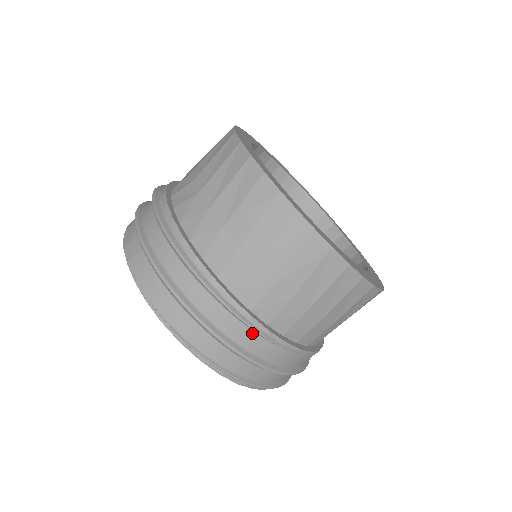
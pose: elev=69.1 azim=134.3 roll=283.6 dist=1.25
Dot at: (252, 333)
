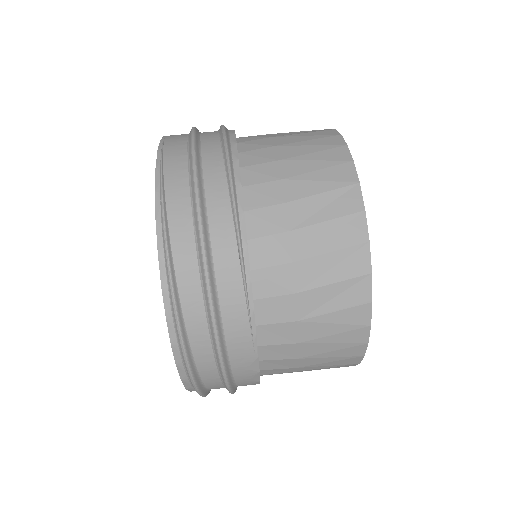
Dot at: (227, 200)
